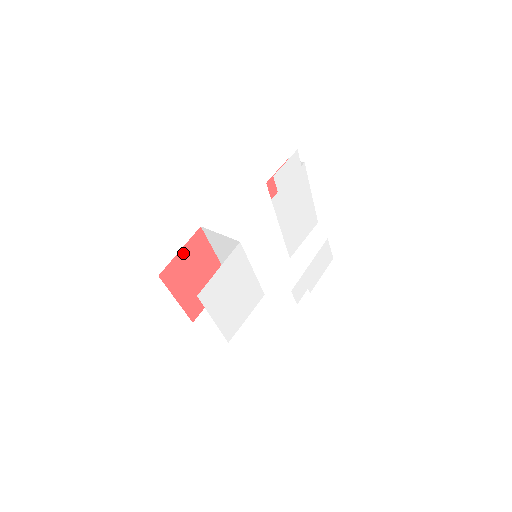
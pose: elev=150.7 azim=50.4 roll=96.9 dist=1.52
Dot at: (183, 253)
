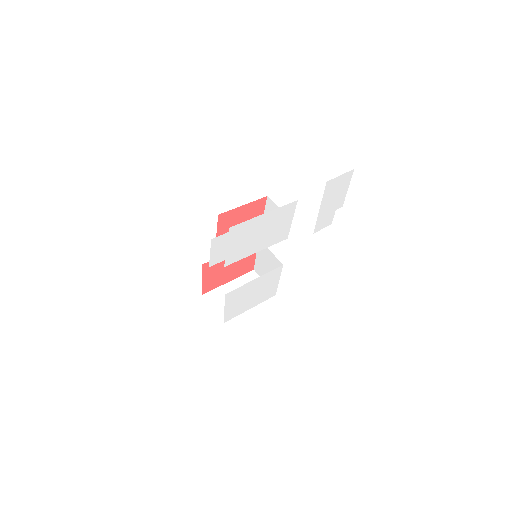
Dot at: (206, 278)
